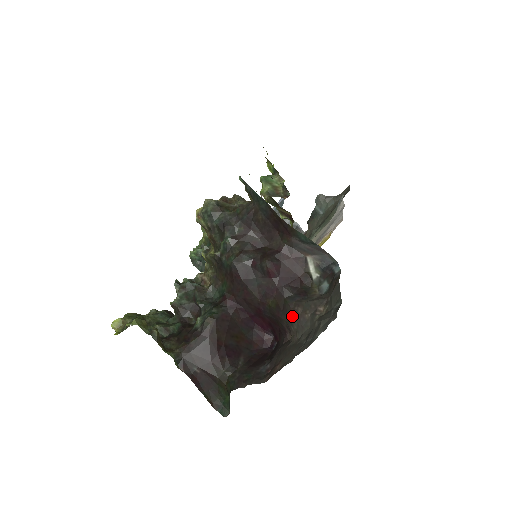
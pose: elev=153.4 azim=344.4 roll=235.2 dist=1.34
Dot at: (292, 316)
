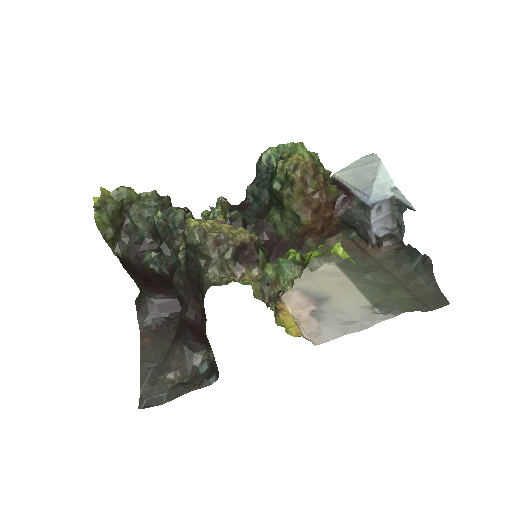
Dot at: (174, 345)
